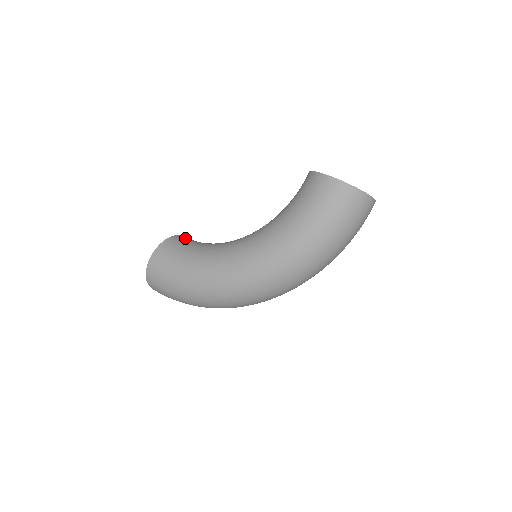
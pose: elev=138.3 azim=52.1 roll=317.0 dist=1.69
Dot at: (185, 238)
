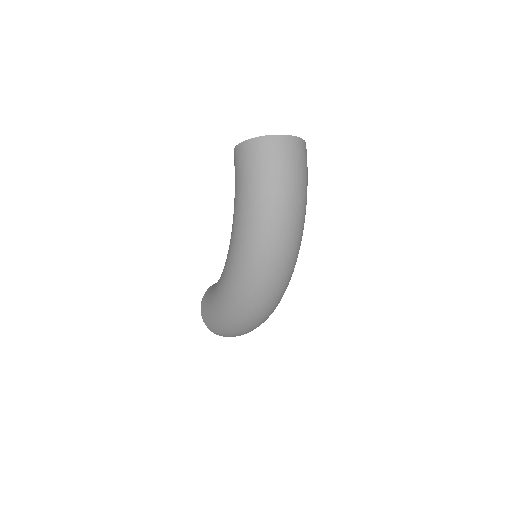
Dot at: occluded
